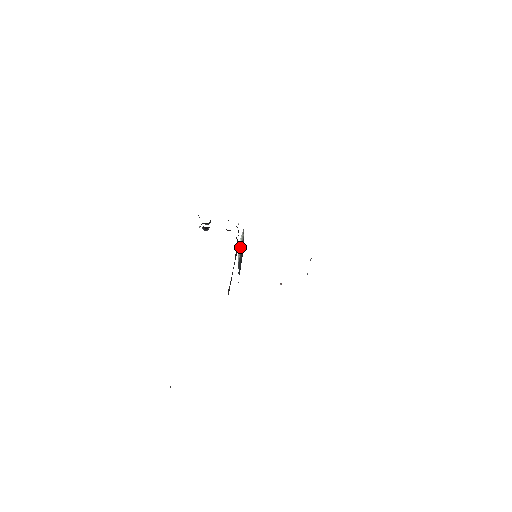
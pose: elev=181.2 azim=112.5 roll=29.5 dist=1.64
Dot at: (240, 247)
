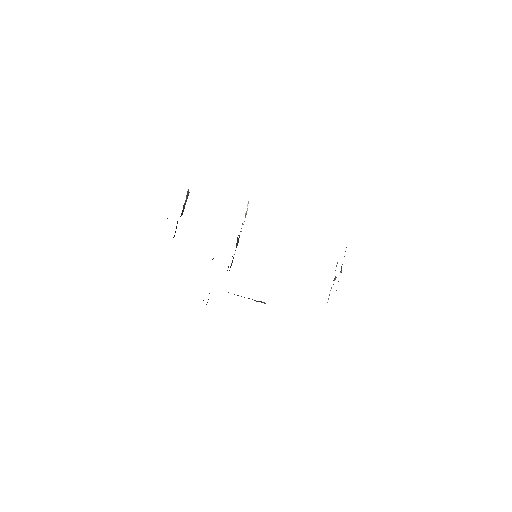
Dot at: occluded
